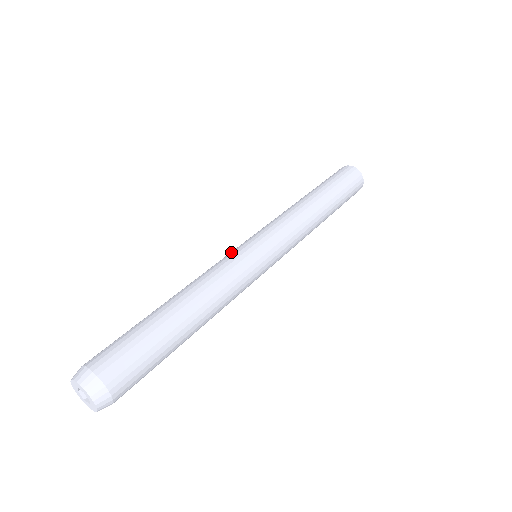
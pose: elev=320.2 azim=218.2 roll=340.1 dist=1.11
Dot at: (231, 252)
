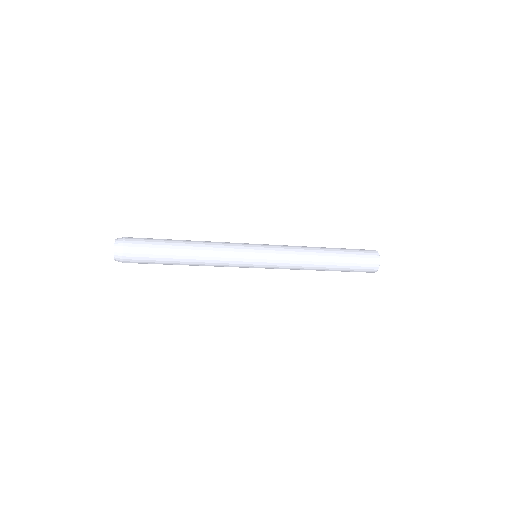
Dot at: (241, 243)
